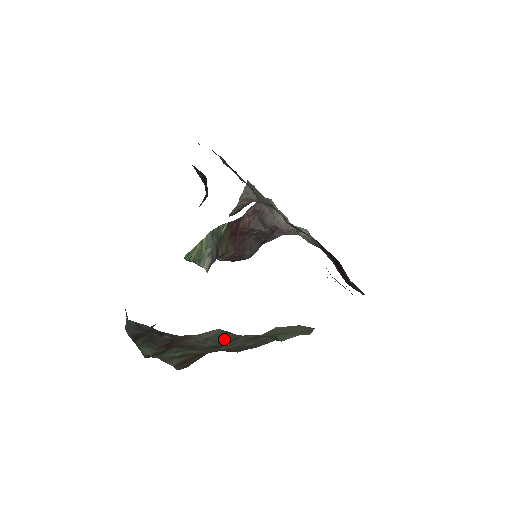
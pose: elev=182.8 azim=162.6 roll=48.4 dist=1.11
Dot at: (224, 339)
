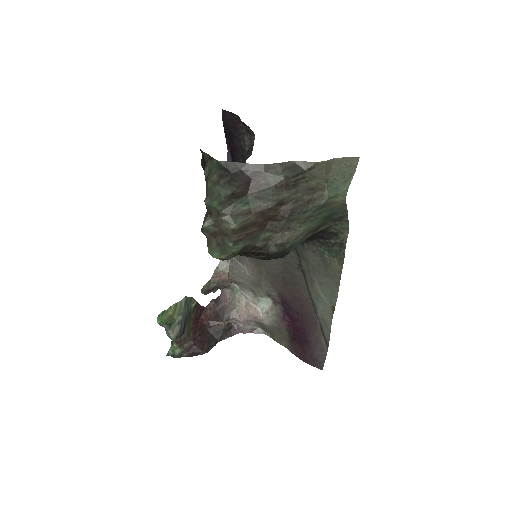
Dot at: (297, 171)
